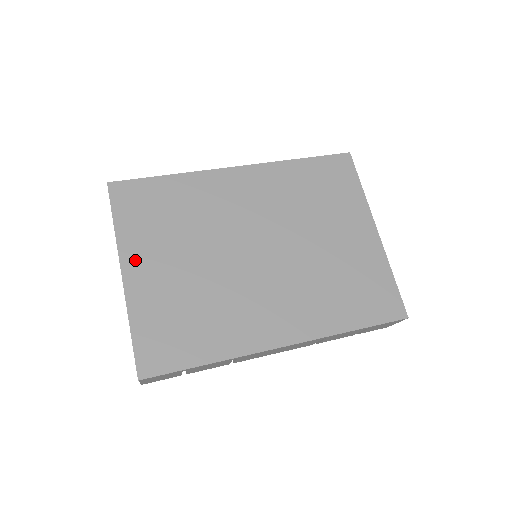
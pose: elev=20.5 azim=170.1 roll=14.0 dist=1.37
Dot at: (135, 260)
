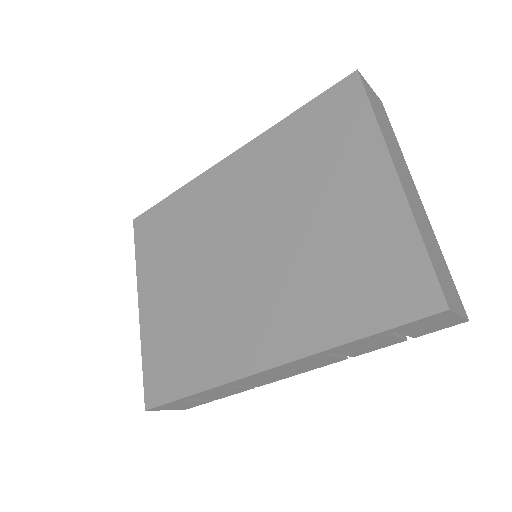
Dot at: (147, 289)
